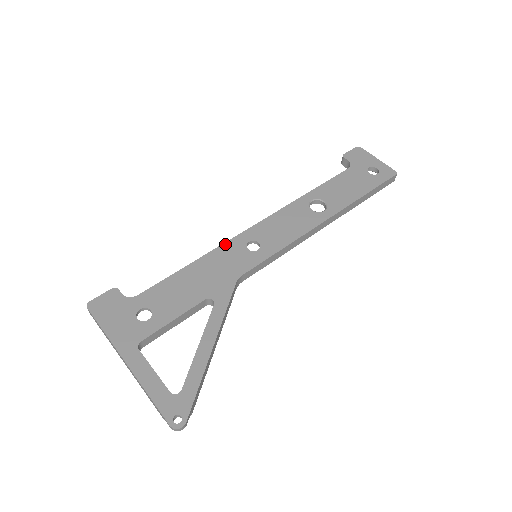
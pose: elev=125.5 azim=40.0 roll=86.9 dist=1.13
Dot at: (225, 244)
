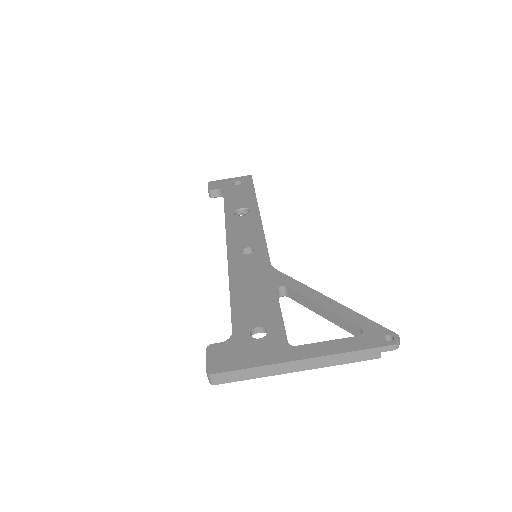
Dot at: (229, 265)
